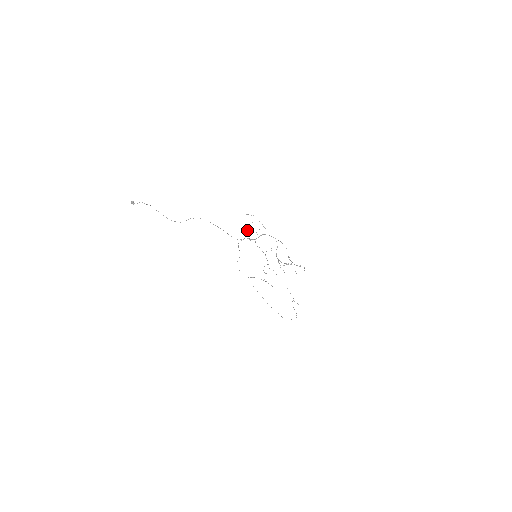
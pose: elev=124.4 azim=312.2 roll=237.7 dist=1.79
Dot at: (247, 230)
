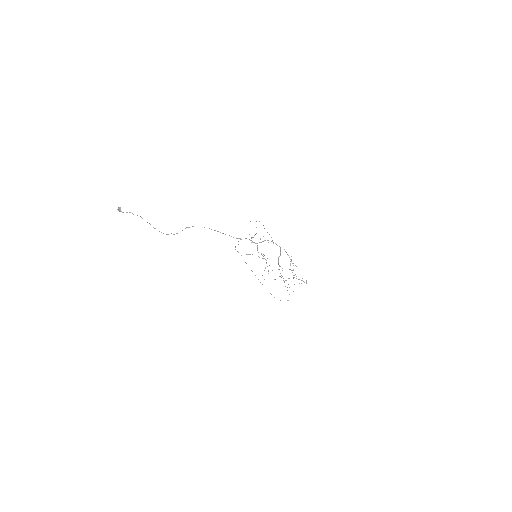
Dot at: (249, 234)
